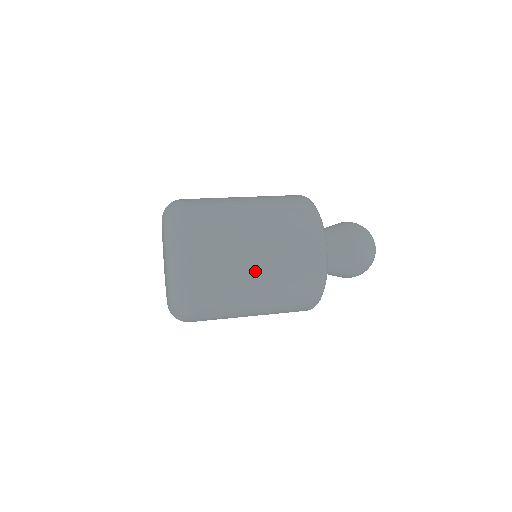
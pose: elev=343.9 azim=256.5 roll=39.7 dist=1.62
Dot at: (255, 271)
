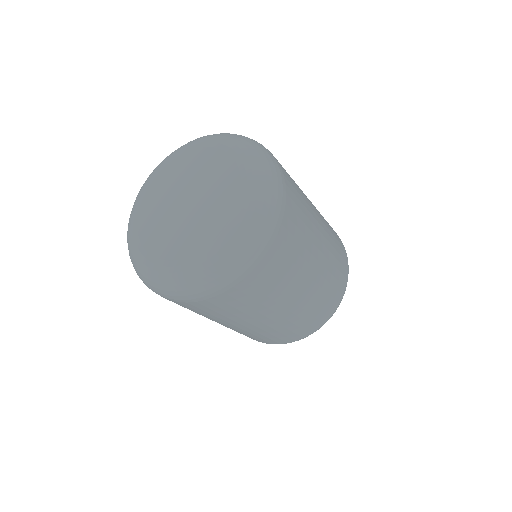
Dot at: (312, 205)
